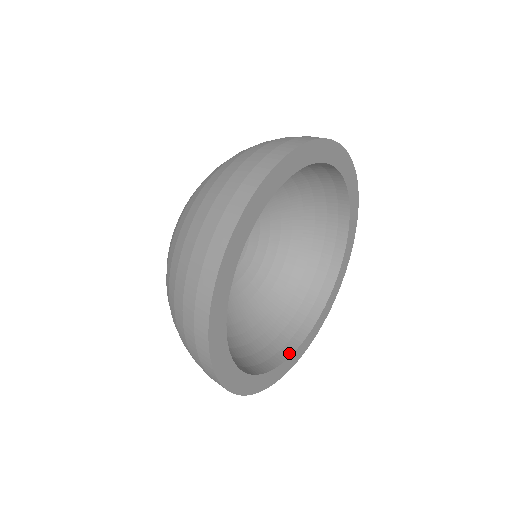
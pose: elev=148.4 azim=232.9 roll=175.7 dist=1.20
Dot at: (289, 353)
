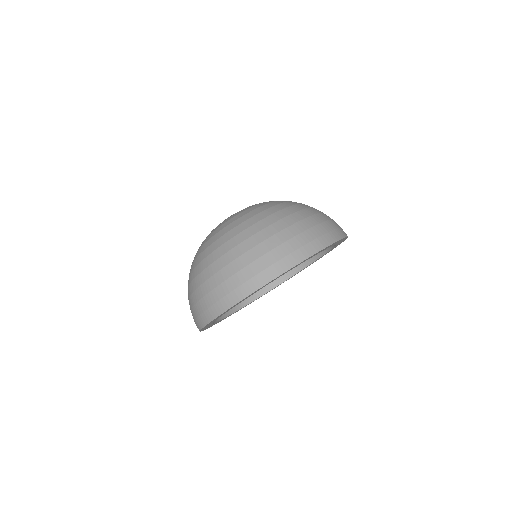
Dot at: (252, 300)
